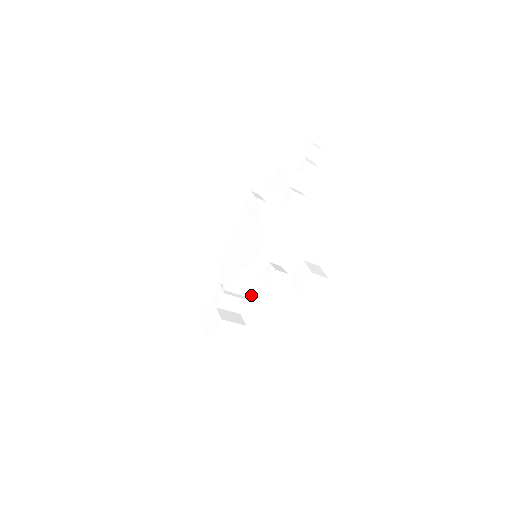
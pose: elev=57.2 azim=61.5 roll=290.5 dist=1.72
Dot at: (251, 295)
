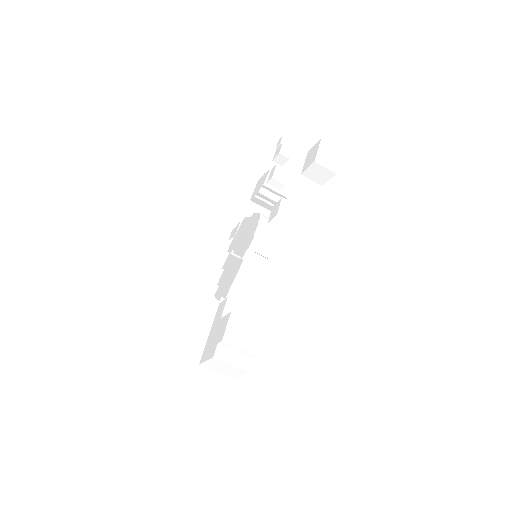
Dot at: (263, 309)
